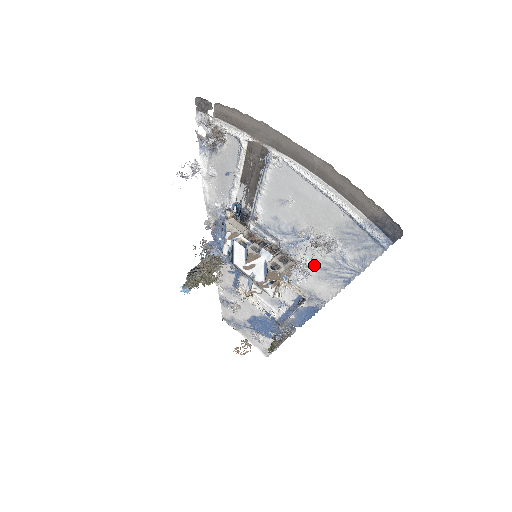
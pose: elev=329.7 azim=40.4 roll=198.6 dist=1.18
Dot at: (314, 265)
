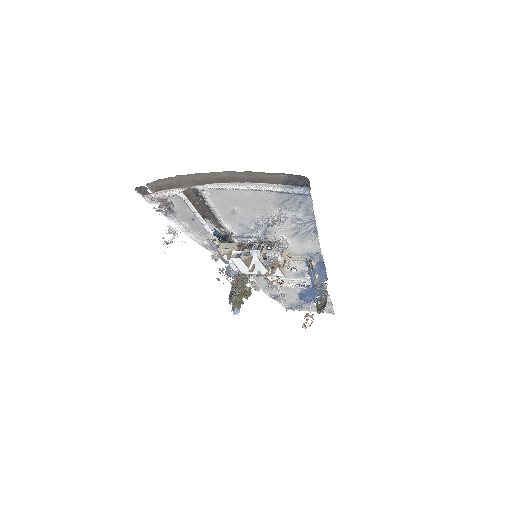
Dot at: (289, 236)
